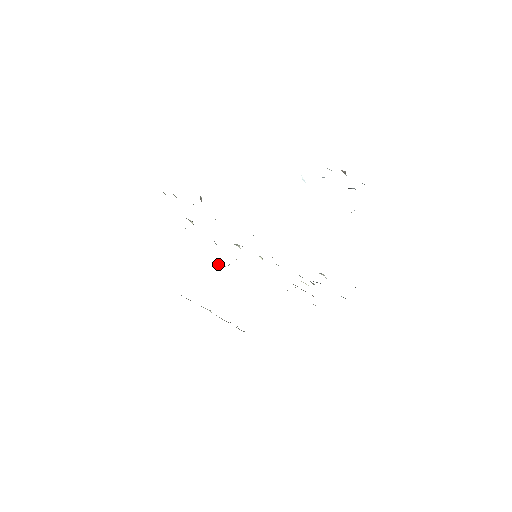
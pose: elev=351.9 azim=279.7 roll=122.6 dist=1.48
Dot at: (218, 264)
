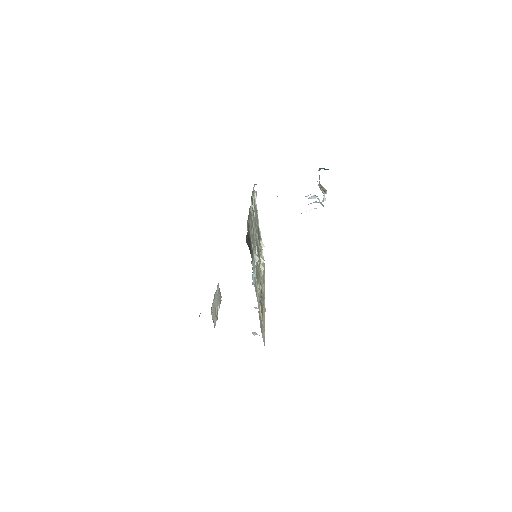
Dot at: (252, 282)
